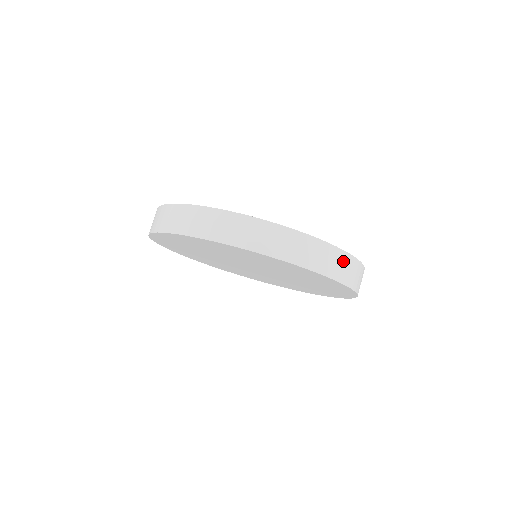
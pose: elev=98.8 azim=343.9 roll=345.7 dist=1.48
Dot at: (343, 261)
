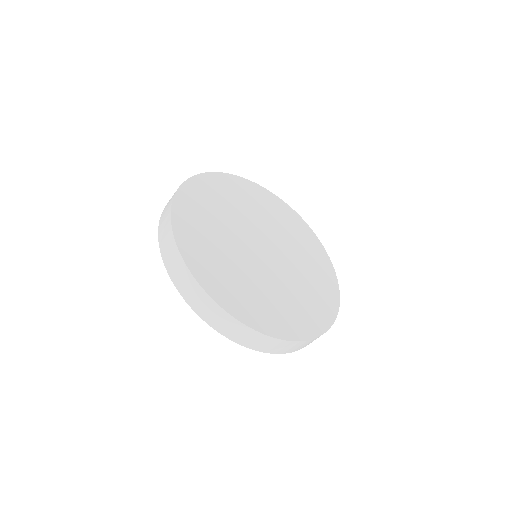
Dot at: occluded
